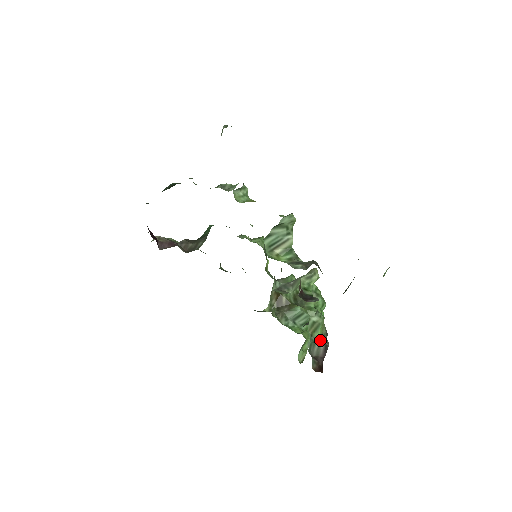
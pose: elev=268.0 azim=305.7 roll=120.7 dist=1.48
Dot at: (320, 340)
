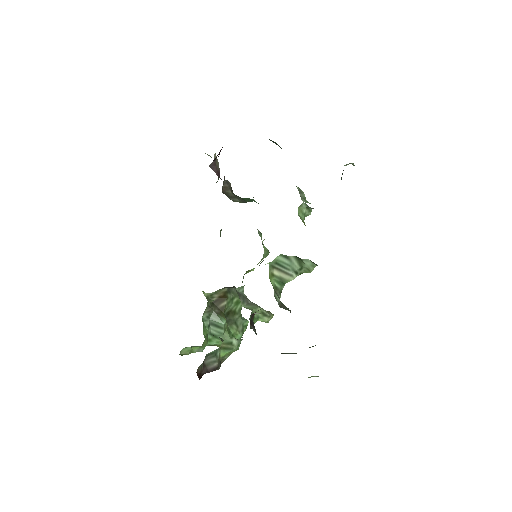
Dot at: (220, 358)
